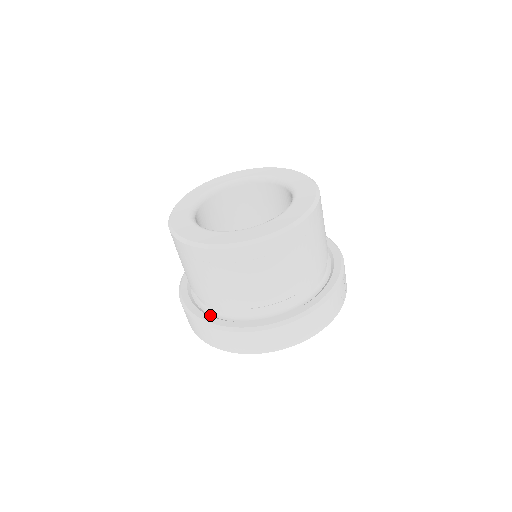
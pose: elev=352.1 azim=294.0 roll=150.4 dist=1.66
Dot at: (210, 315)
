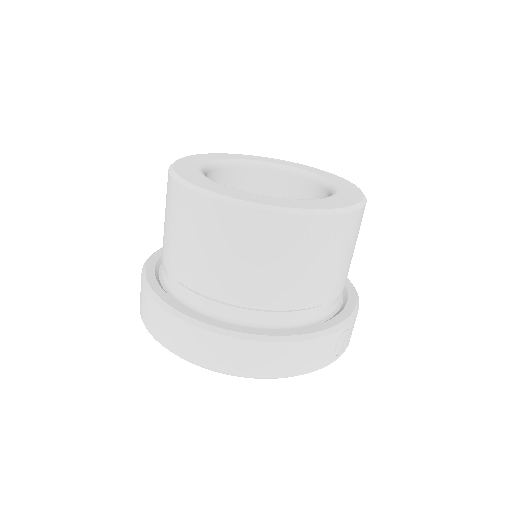
Dot at: (165, 291)
